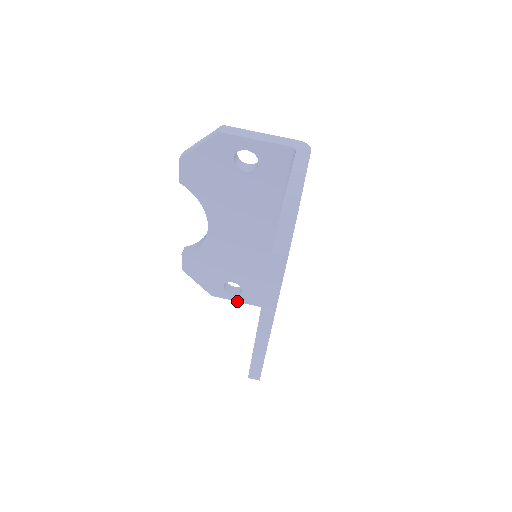
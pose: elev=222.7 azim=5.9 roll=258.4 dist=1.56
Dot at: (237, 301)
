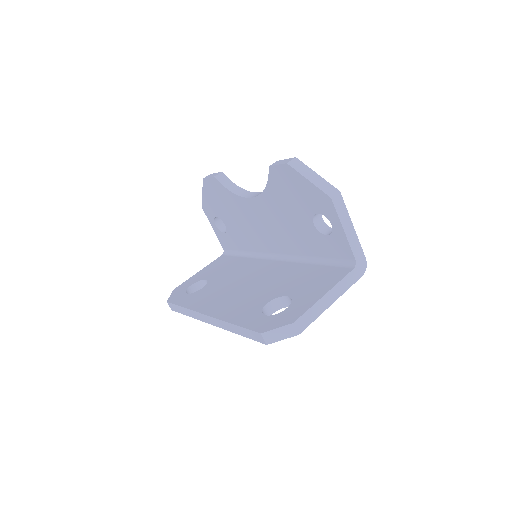
Dot at: (214, 230)
